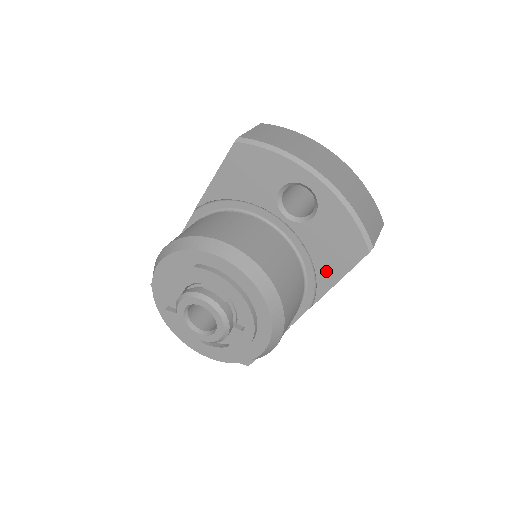
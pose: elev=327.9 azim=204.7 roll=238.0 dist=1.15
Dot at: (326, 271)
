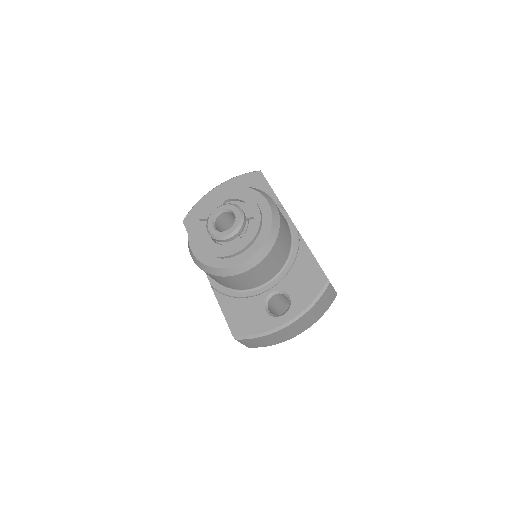
Dot at: occluded
